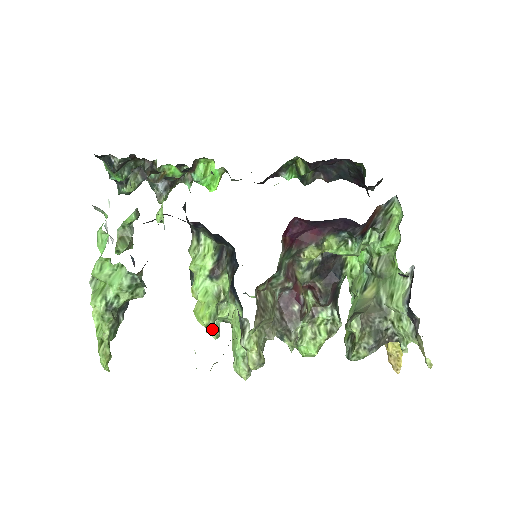
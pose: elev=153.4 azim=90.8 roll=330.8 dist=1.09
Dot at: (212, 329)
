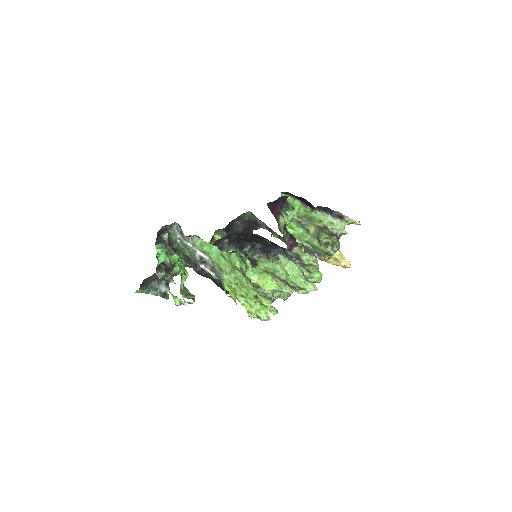
Dot at: (271, 310)
